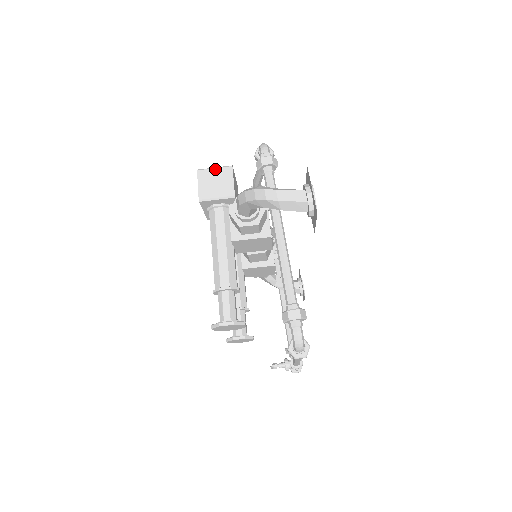
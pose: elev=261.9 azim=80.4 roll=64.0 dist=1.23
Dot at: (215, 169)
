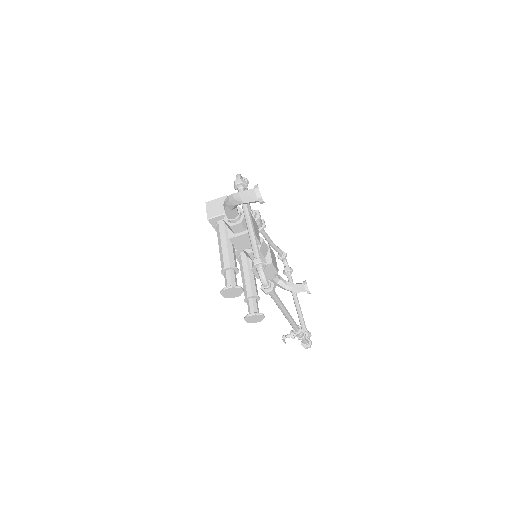
Dot at: (216, 199)
